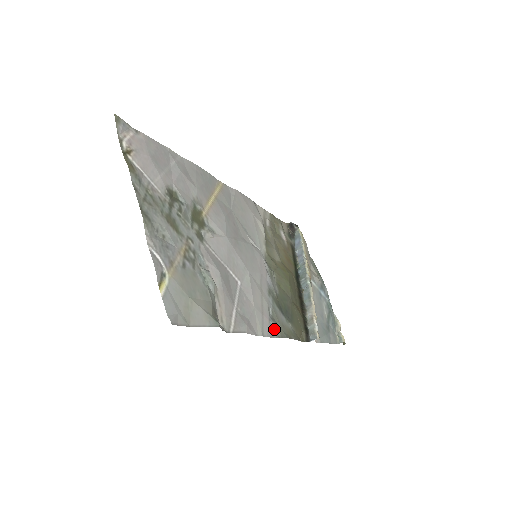
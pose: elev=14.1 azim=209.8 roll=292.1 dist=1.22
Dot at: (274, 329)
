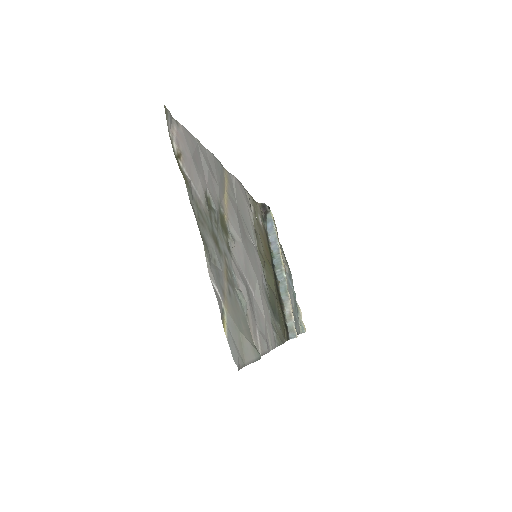
Dot at: (275, 337)
